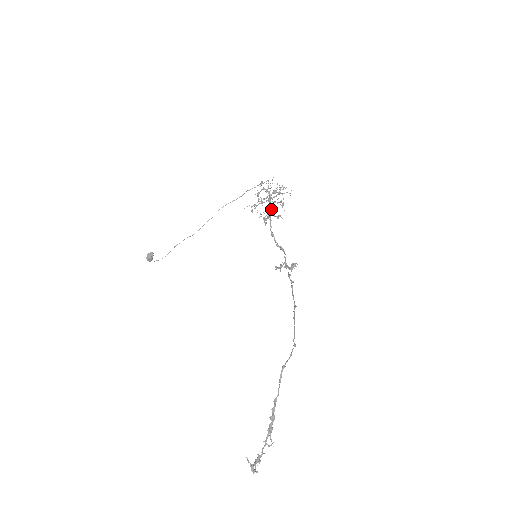
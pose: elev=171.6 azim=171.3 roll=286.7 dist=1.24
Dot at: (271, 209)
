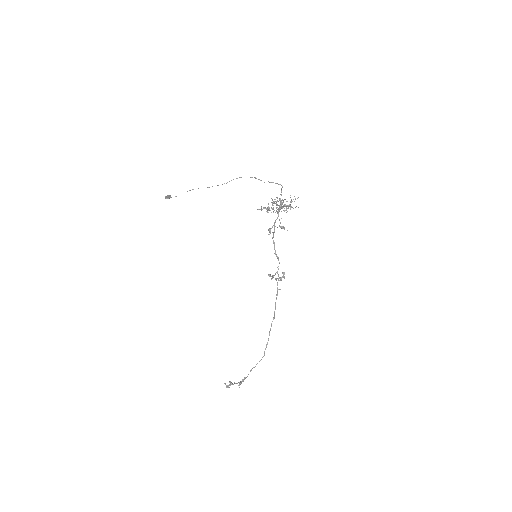
Dot at: (279, 208)
